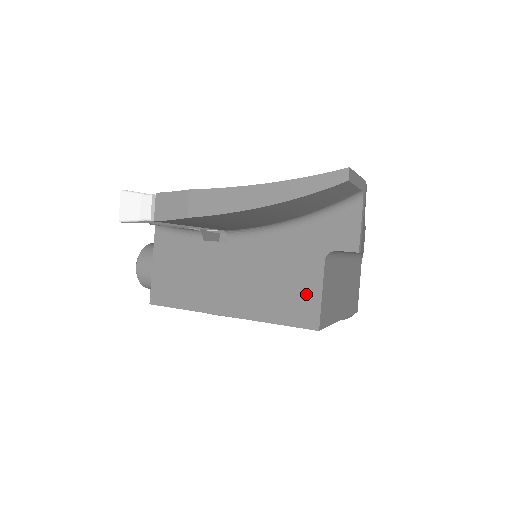
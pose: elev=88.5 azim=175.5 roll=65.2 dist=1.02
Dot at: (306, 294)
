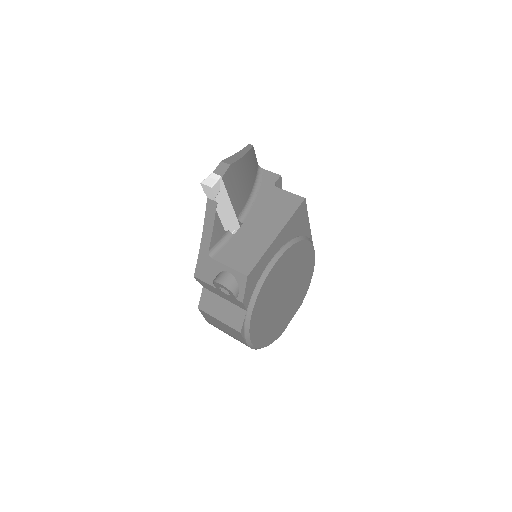
Dot at: (287, 198)
